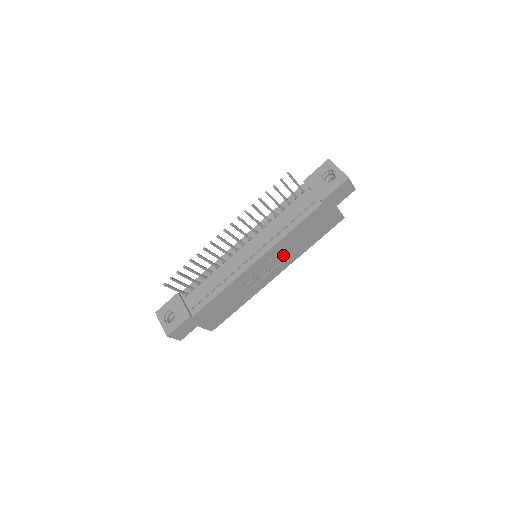
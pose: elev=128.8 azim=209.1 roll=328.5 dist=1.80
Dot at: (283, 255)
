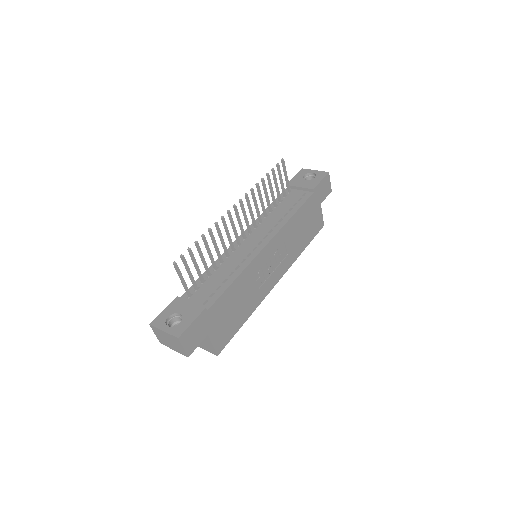
Dot at: (284, 251)
